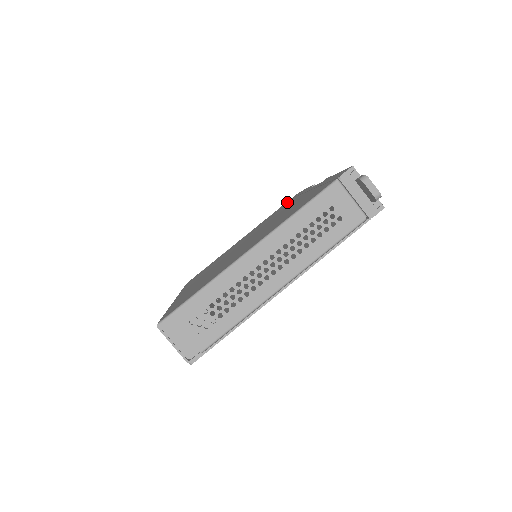
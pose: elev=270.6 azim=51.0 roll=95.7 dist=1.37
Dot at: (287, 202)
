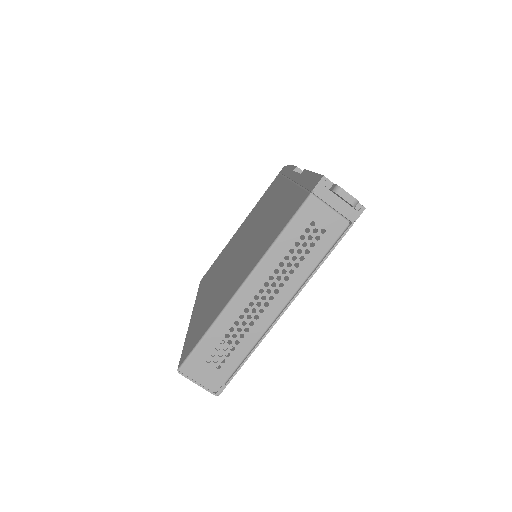
Dot at: (275, 180)
